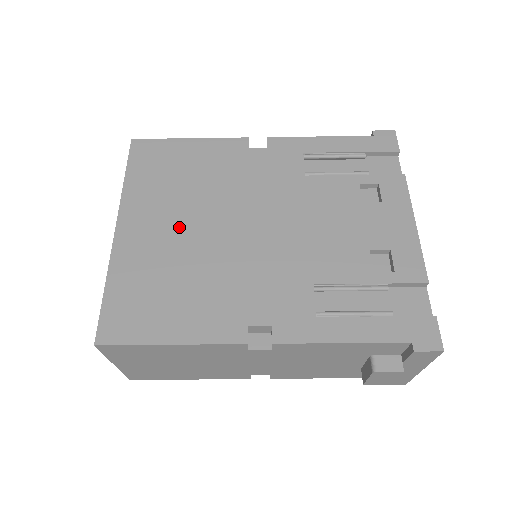
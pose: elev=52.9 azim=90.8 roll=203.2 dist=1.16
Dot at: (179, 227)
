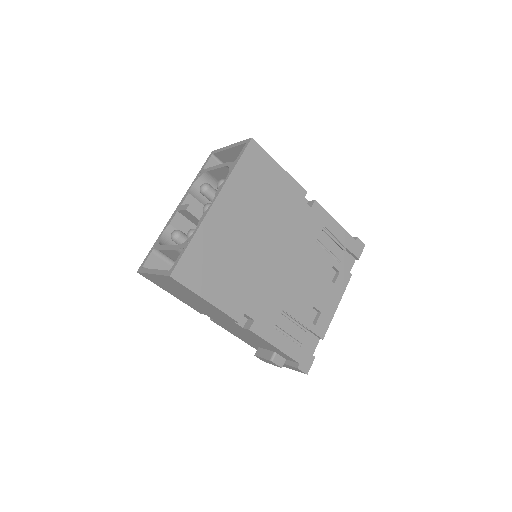
Dot at: (245, 228)
